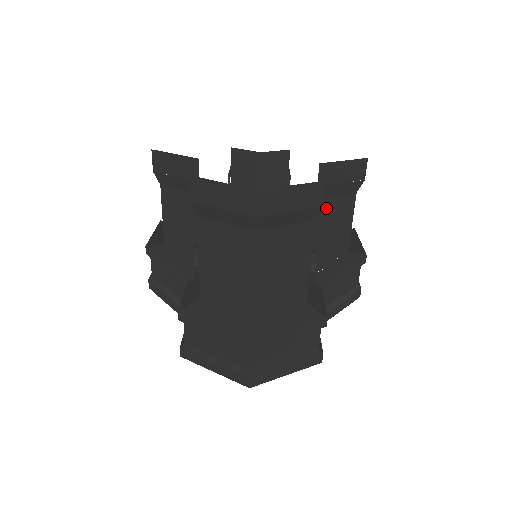
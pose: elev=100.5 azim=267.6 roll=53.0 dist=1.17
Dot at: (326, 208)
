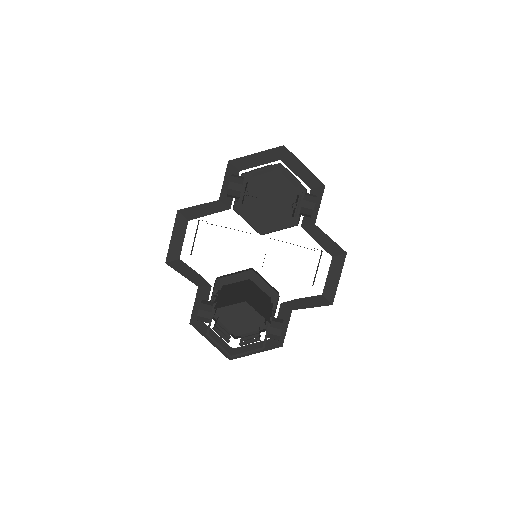
Dot at: occluded
